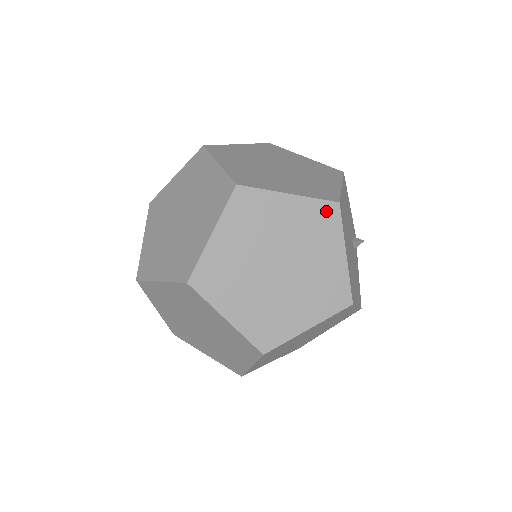
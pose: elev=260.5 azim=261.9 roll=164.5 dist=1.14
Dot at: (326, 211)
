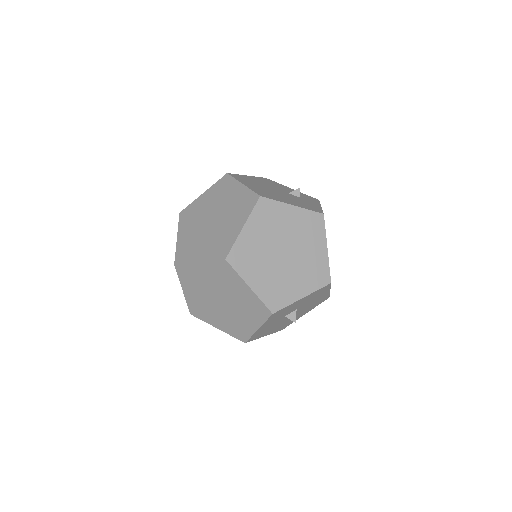
Dot at: (223, 182)
